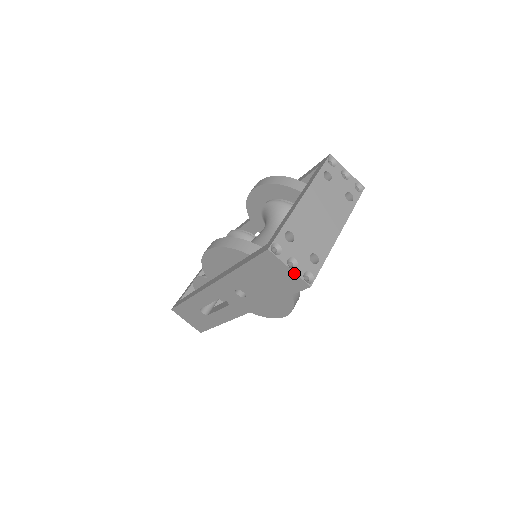
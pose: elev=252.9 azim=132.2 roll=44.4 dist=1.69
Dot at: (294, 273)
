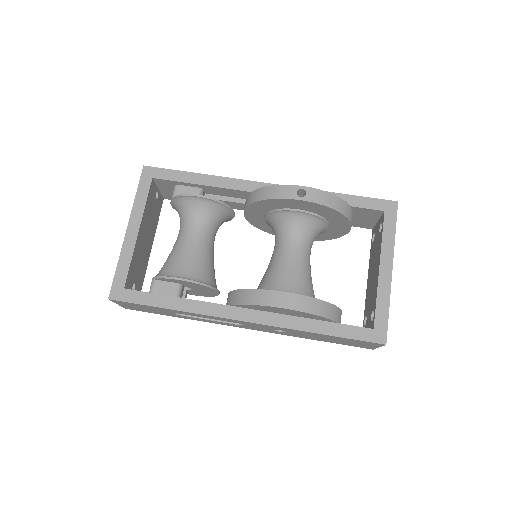
Dot at: occluded
